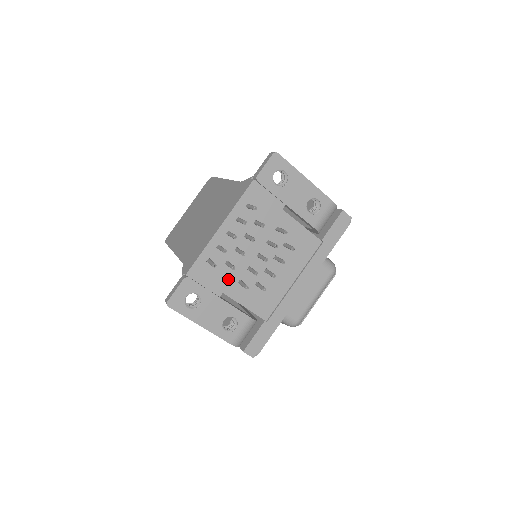
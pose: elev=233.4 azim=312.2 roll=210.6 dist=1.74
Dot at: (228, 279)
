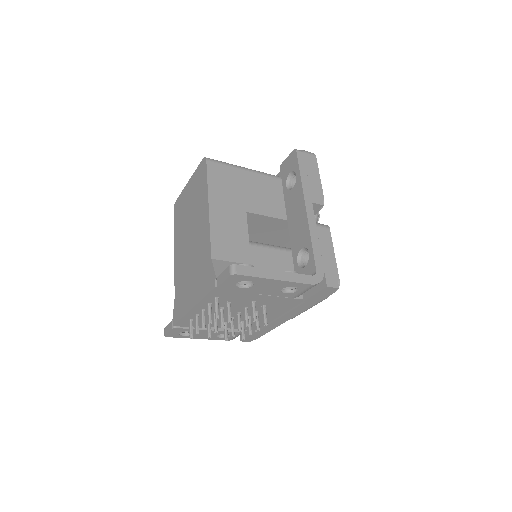
Dot at: occluded
